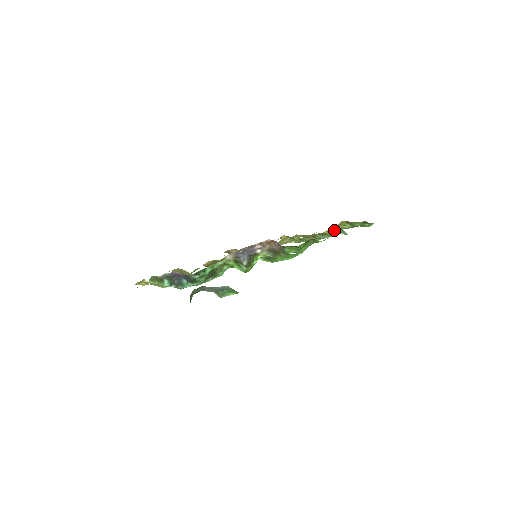
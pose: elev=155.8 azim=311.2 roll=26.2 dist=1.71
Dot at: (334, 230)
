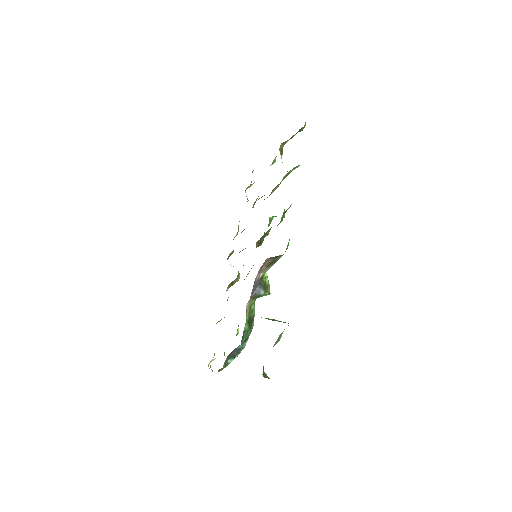
Dot at: (287, 174)
